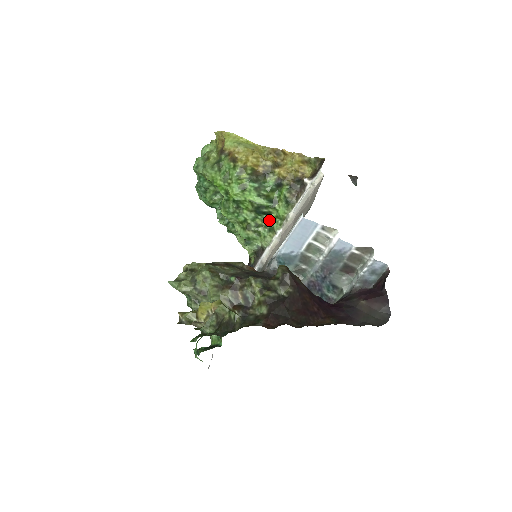
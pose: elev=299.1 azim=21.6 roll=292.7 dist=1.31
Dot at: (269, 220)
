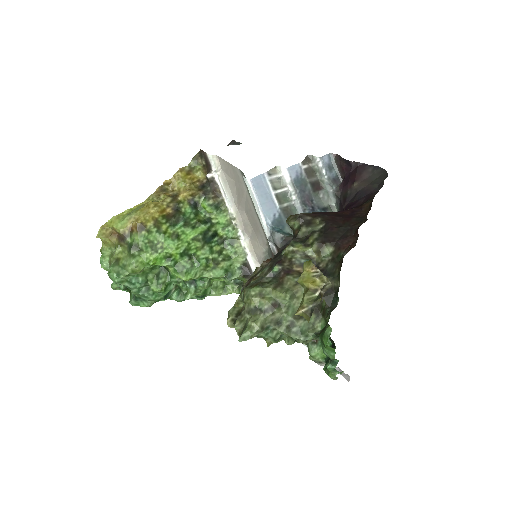
Dot at: (222, 238)
